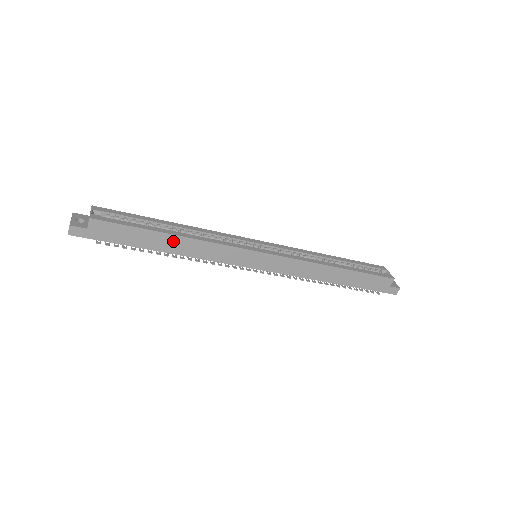
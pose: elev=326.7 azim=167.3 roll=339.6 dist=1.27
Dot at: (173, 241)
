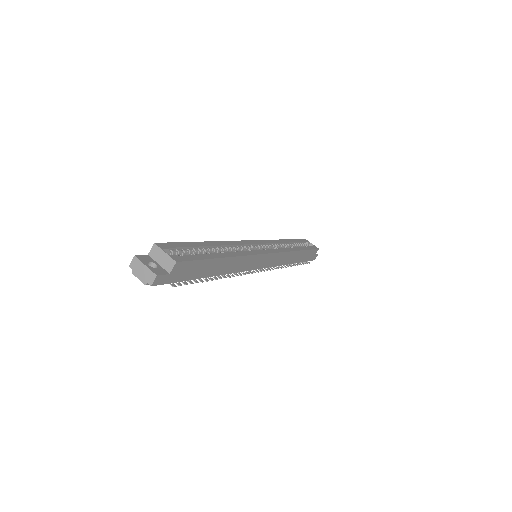
Dot at: (224, 263)
